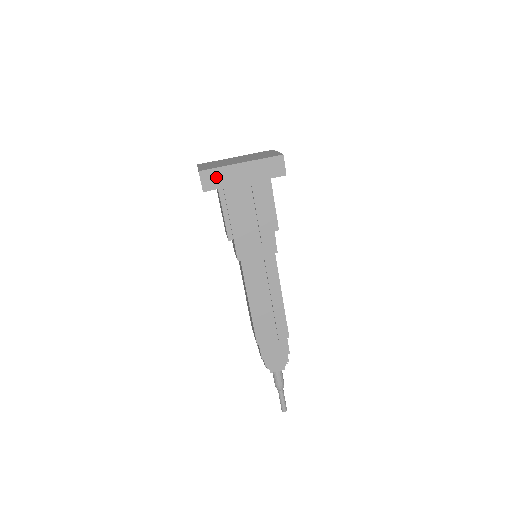
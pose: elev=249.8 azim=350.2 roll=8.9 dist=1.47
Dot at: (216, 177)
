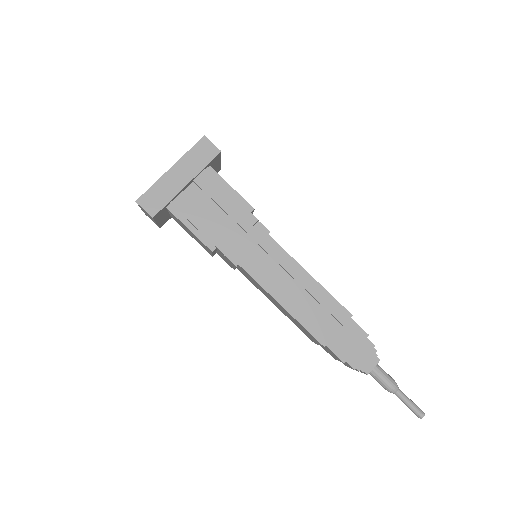
Dot at: (156, 196)
